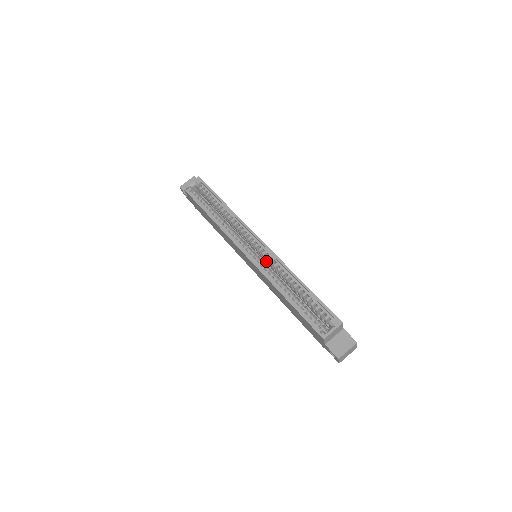
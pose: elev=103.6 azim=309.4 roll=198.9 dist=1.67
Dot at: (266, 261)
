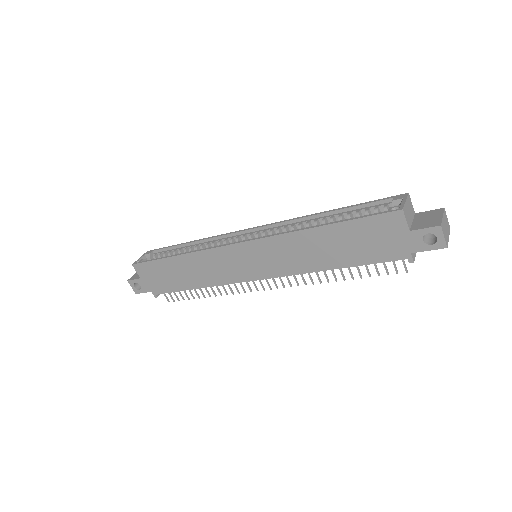
Dot at: occluded
